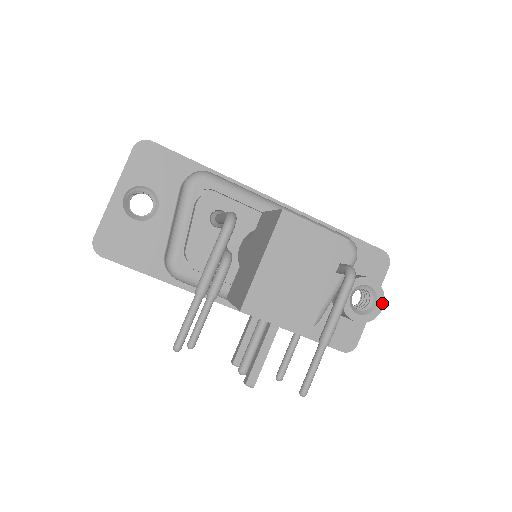
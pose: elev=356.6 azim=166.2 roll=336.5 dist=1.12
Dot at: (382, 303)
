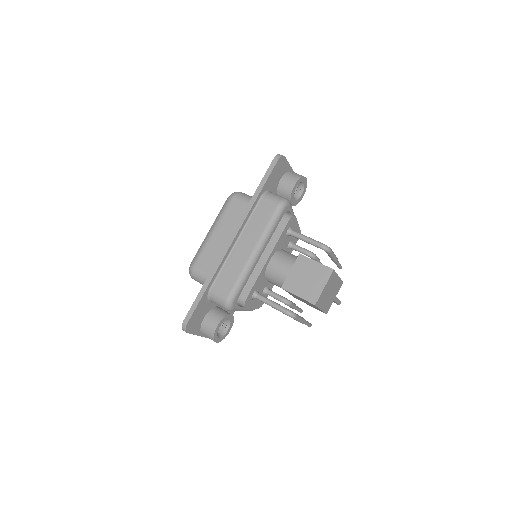
Dot at: (305, 178)
